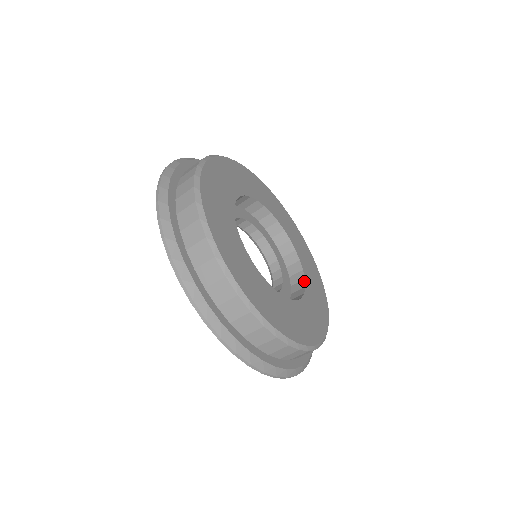
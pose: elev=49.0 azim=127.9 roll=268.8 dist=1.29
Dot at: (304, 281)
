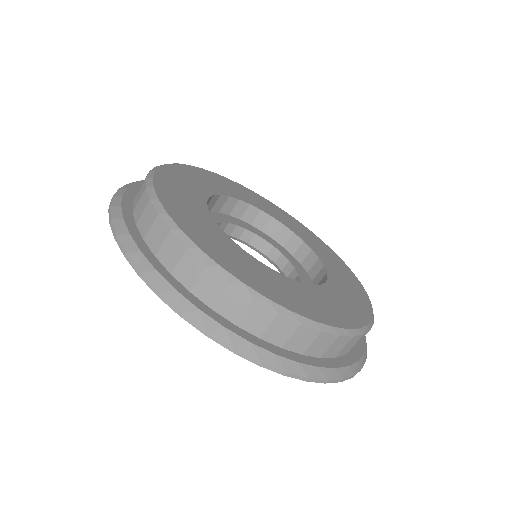
Dot at: (305, 244)
